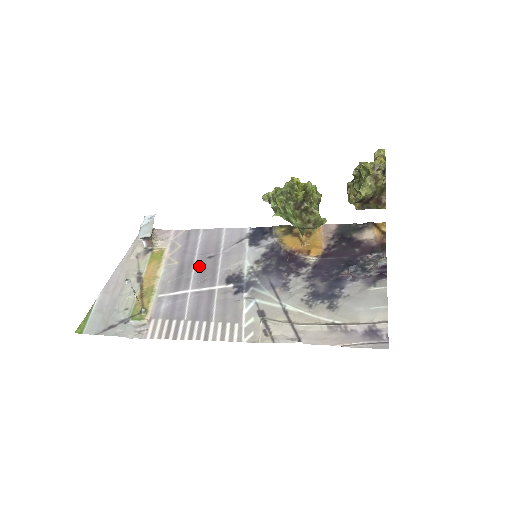
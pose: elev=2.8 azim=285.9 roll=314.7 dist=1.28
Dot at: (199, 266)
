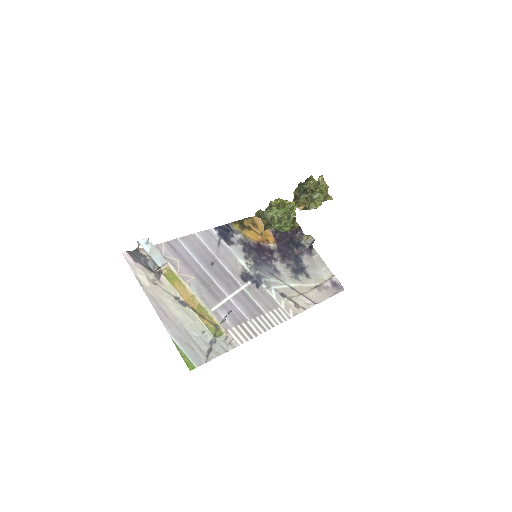
Dot at: (214, 274)
